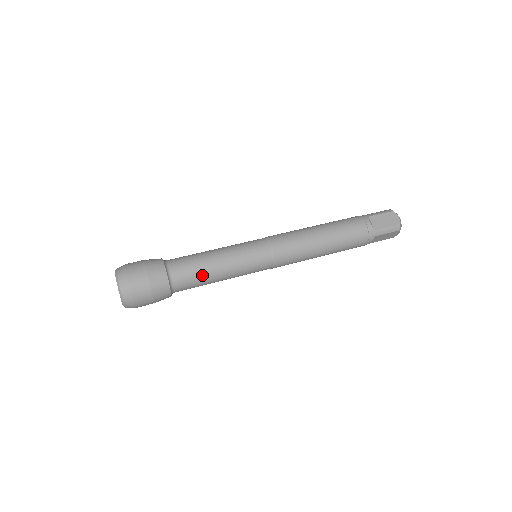
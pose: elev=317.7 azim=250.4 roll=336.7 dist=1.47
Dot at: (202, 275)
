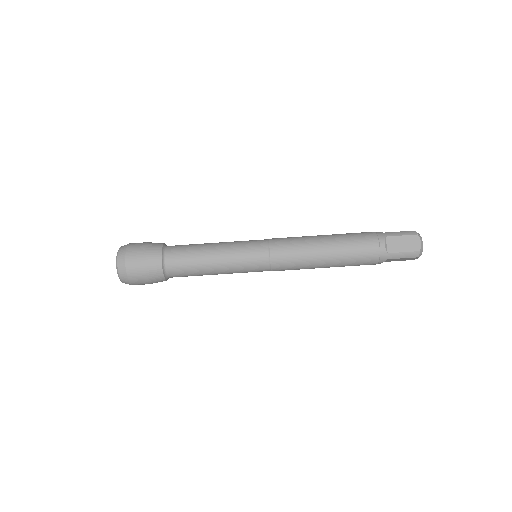
Dot at: (196, 269)
